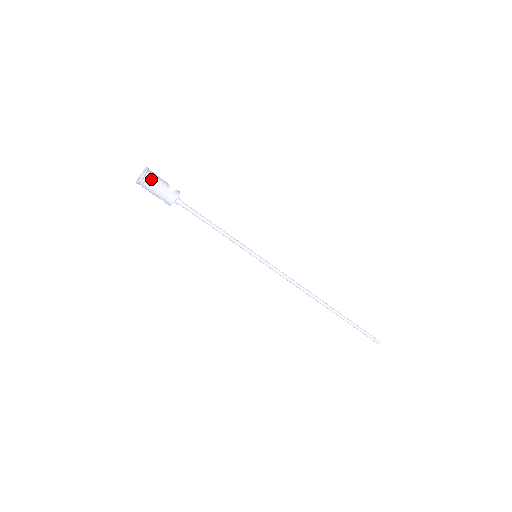
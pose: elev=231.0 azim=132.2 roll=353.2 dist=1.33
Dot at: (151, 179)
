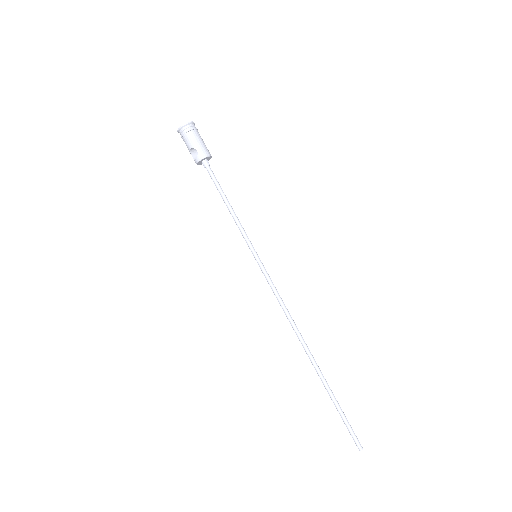
Dot at: (197, 130)
